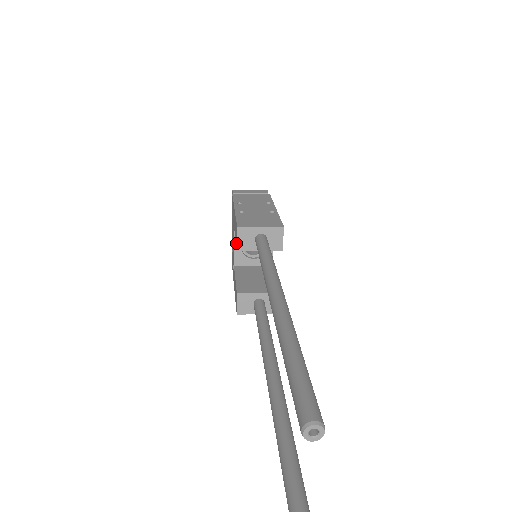
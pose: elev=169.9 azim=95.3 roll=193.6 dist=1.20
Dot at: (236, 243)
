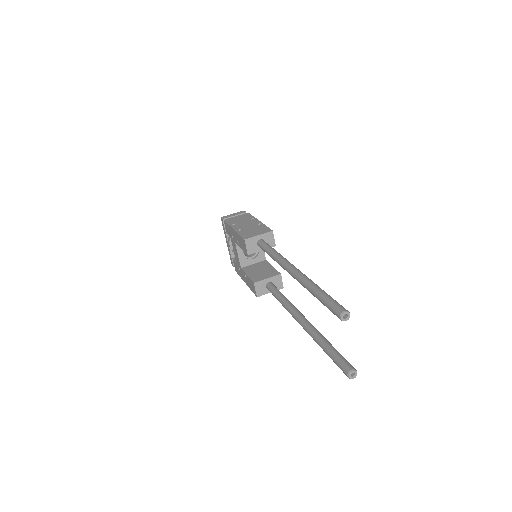
Dot at: (244, 250)
